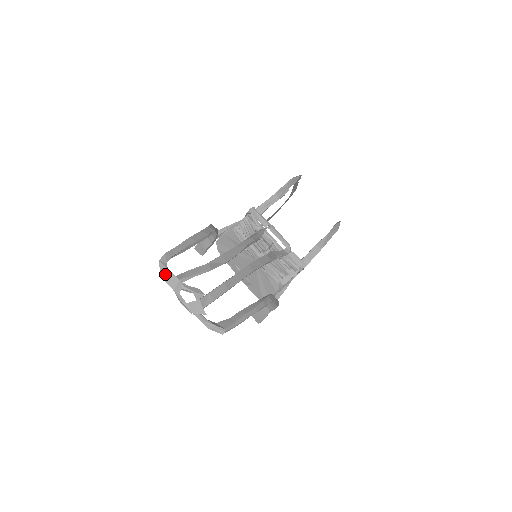
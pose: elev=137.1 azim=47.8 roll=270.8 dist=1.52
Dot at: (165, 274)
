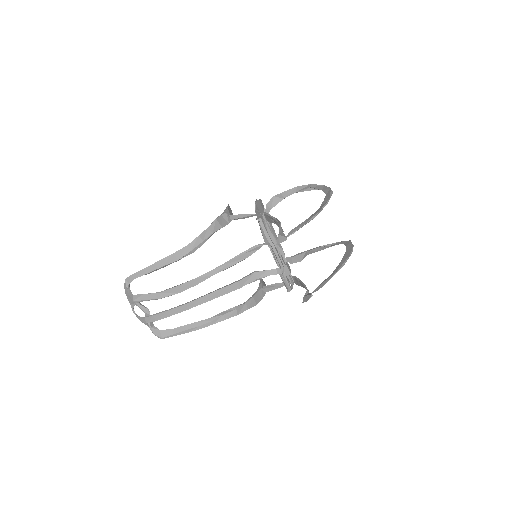
Dot at: (126, 292)
